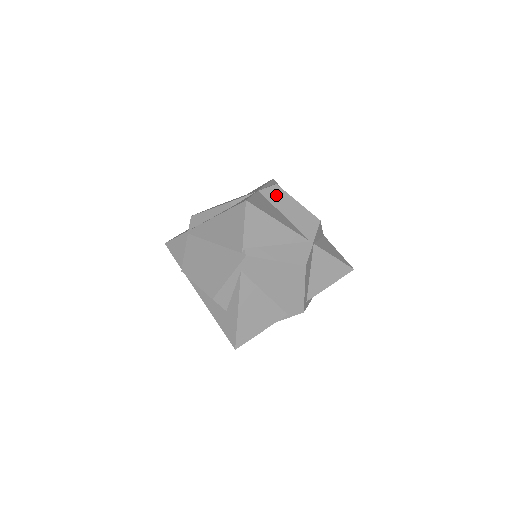
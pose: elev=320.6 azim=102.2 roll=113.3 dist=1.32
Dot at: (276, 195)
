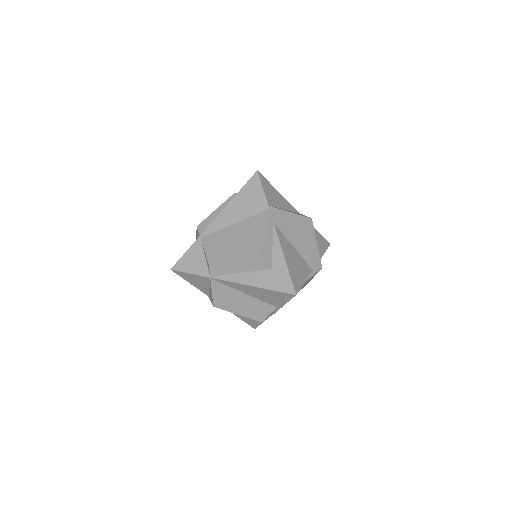
Dot at: occluded
